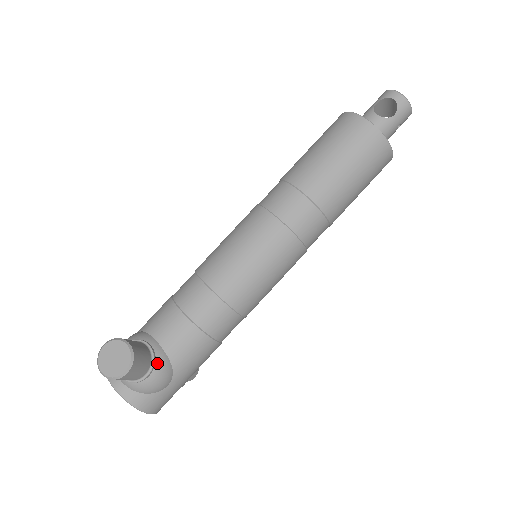
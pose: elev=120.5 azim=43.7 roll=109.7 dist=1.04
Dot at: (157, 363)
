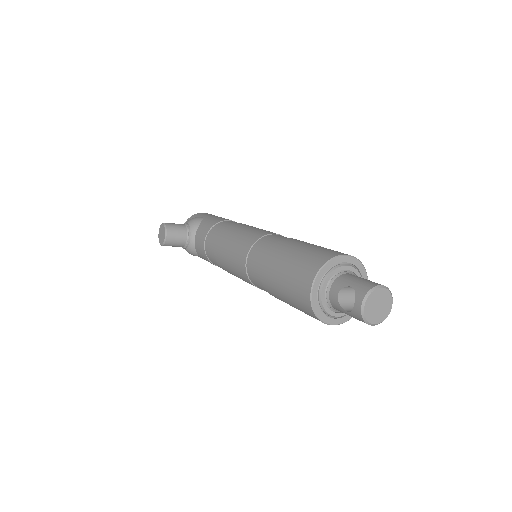
Dot at: (188, 248)
